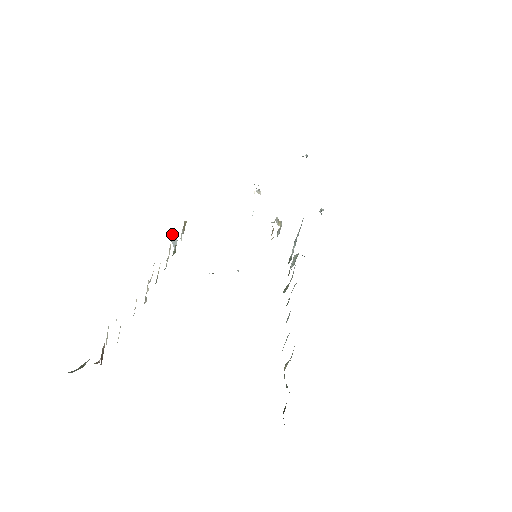
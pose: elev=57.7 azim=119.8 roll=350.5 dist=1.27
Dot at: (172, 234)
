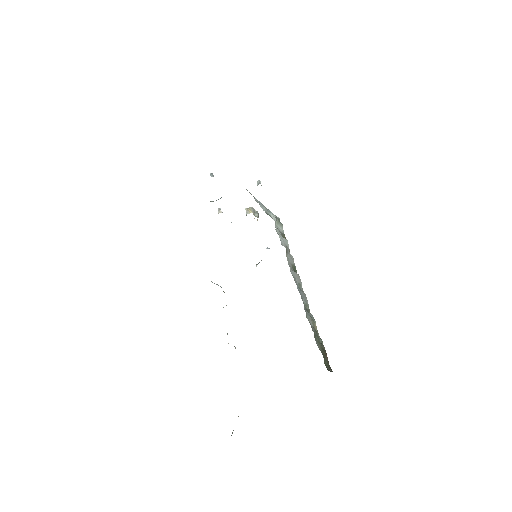
Dot at: occluded
